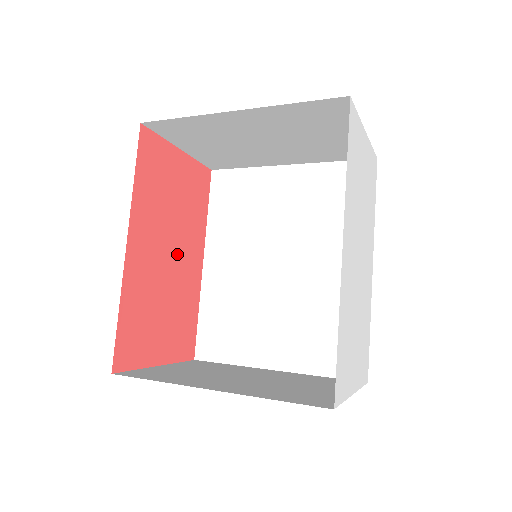
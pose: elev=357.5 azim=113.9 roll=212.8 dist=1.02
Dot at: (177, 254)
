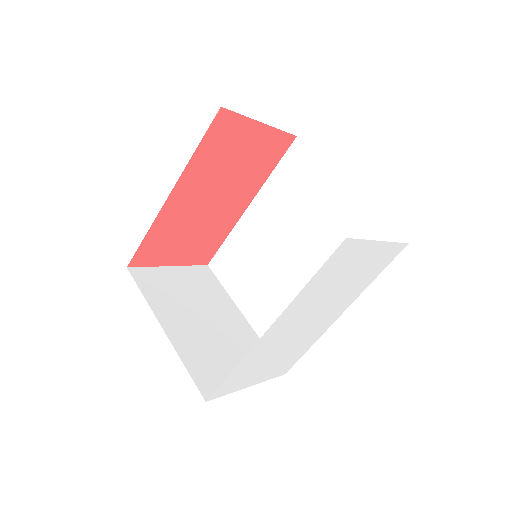
Dot at: (221, 200)
